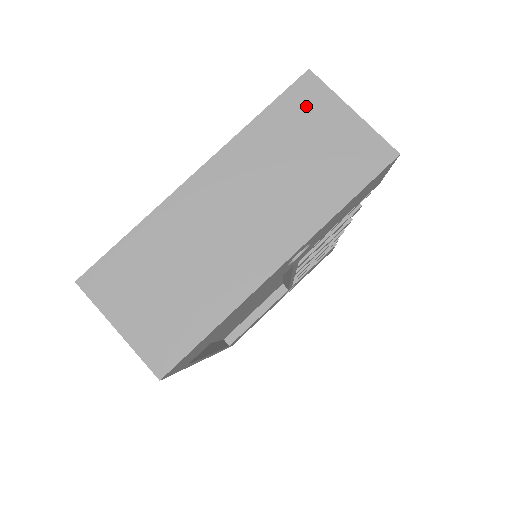
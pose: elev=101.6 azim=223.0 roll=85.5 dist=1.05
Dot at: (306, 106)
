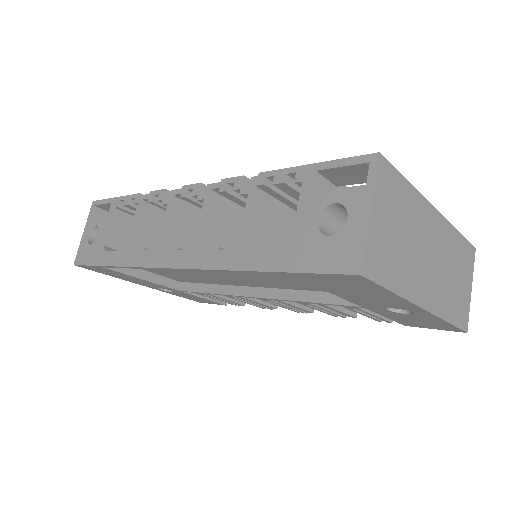
Dot at: (468, 260)
